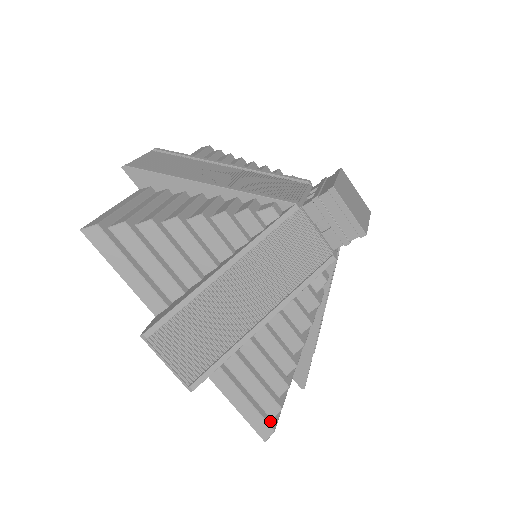
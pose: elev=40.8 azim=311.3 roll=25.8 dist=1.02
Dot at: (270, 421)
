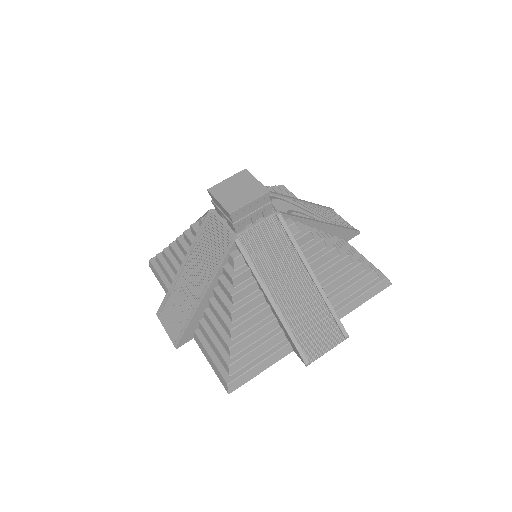
Dot at: (227, 376)
